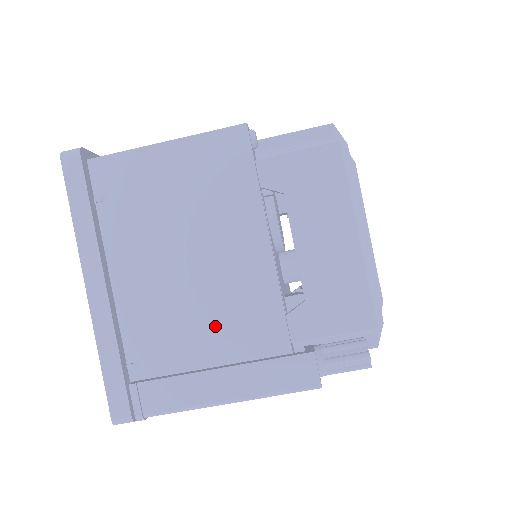
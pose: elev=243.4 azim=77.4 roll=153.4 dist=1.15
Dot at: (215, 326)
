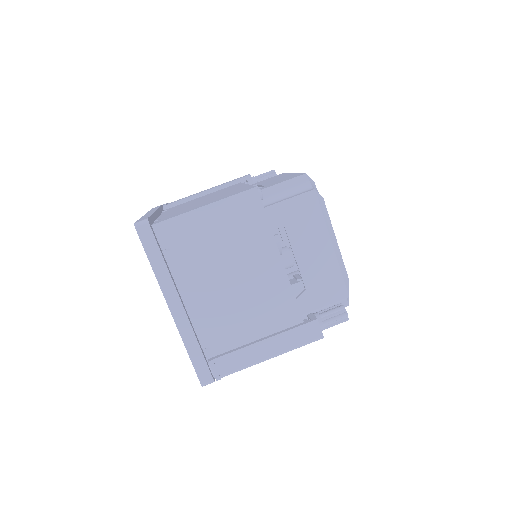
Dot at: (255, 316)
